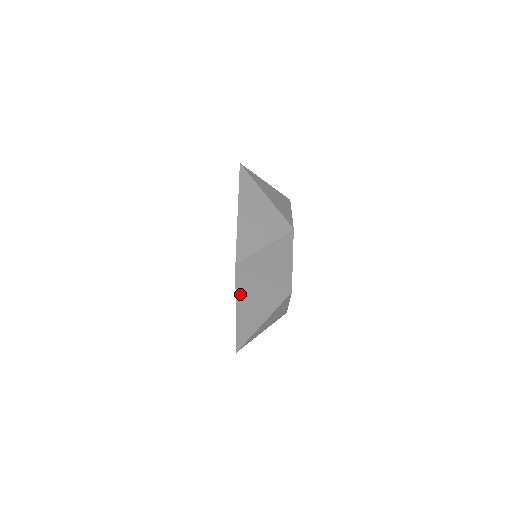
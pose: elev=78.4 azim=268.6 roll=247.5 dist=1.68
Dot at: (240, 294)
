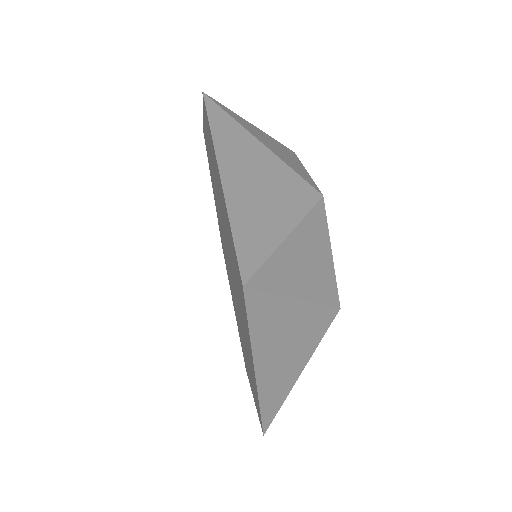
Dot at: (222, 148)
